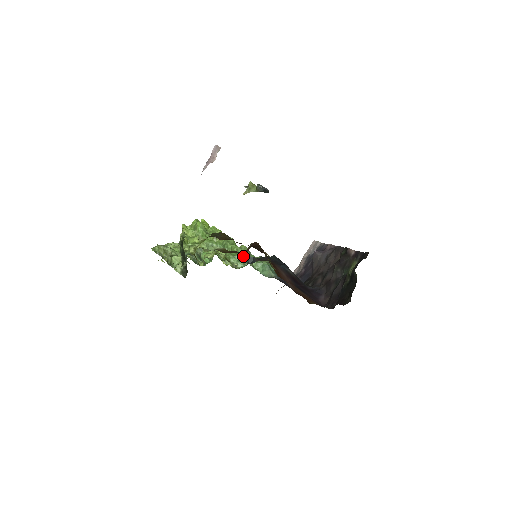
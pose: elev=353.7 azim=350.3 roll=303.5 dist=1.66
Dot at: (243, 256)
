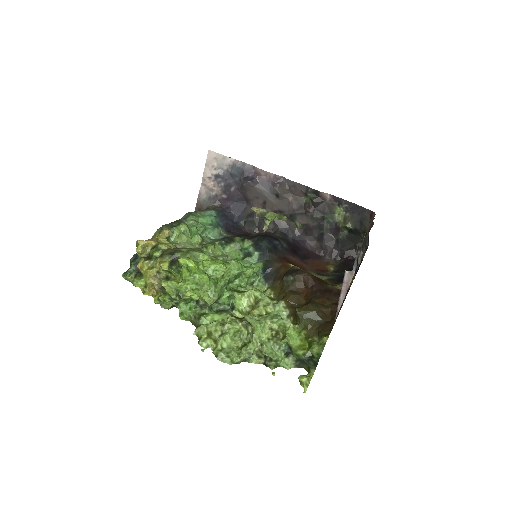
Dot at: (257, 271)
